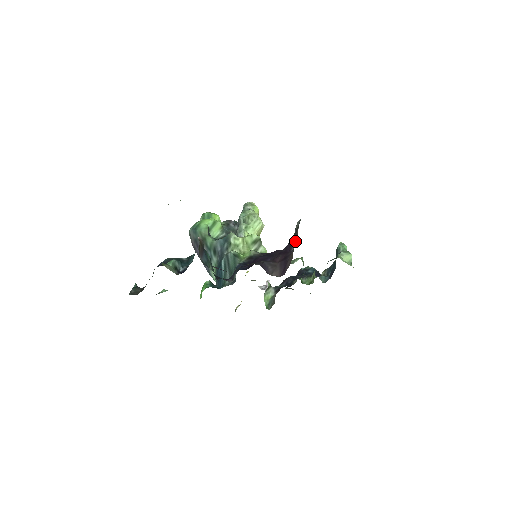
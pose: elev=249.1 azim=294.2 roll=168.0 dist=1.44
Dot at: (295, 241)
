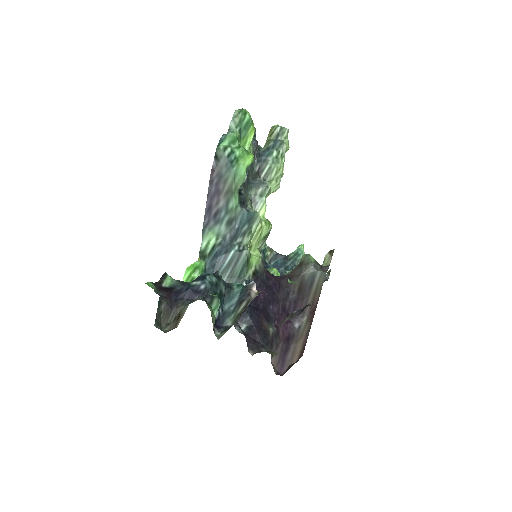
Dot at: (303, 318)
